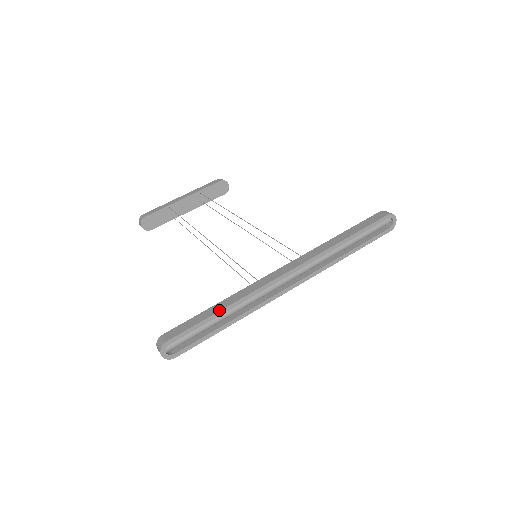
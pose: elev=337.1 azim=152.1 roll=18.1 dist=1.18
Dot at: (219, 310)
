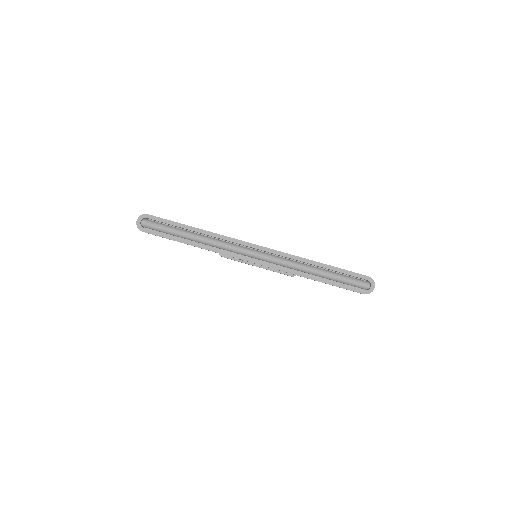
Dot at: (193, 227)
